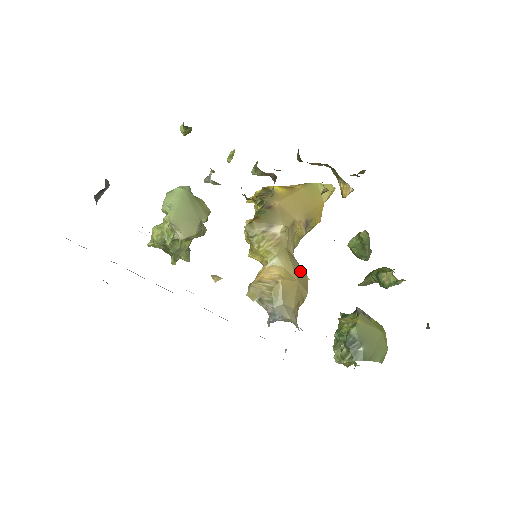
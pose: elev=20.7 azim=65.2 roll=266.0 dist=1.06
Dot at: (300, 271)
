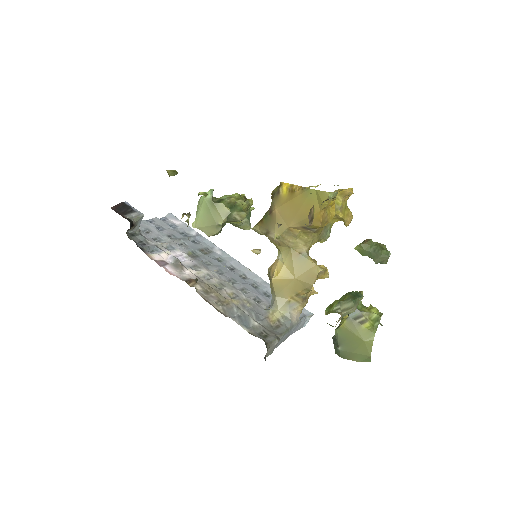
Dot at: (306, 266)
